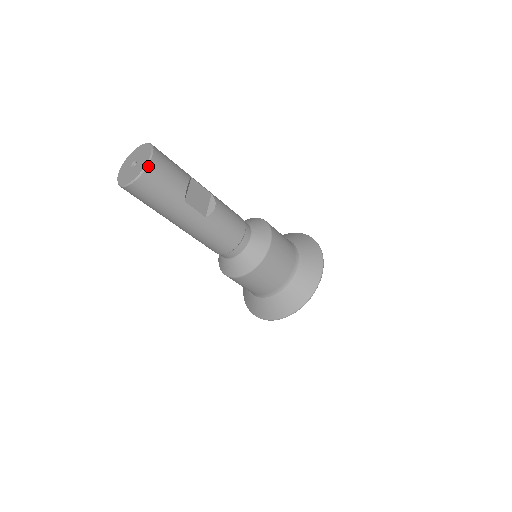
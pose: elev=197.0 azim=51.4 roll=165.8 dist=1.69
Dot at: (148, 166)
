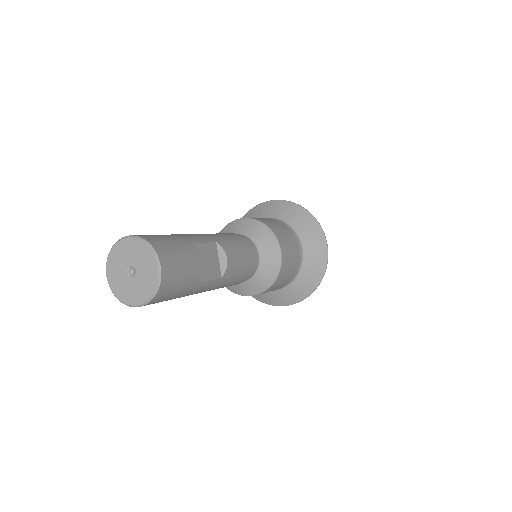
Dot at: (161, 282)
